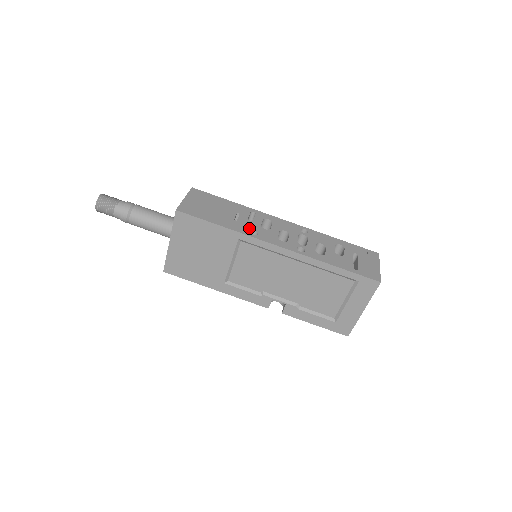
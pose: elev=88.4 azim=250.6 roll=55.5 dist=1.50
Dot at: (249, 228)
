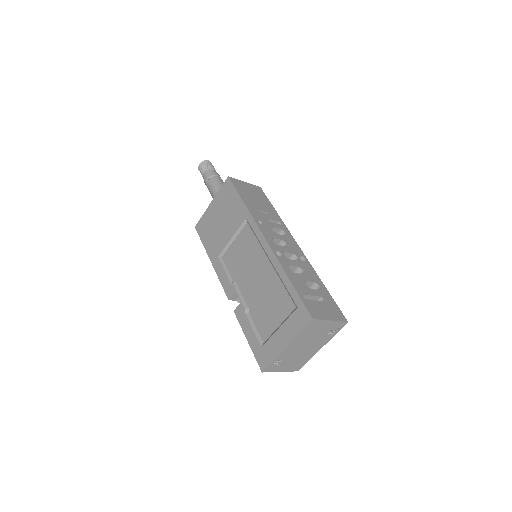
Dot at: (261, 219)
